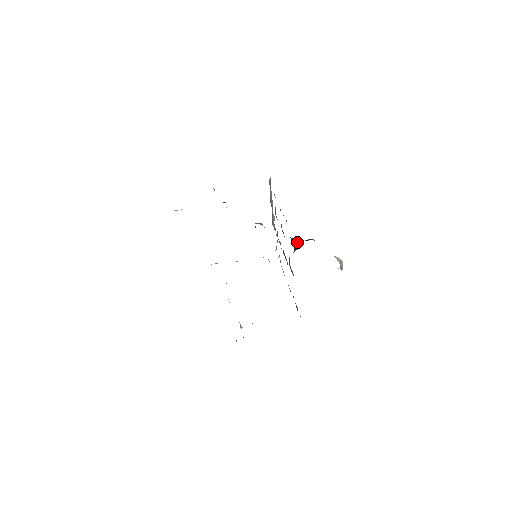
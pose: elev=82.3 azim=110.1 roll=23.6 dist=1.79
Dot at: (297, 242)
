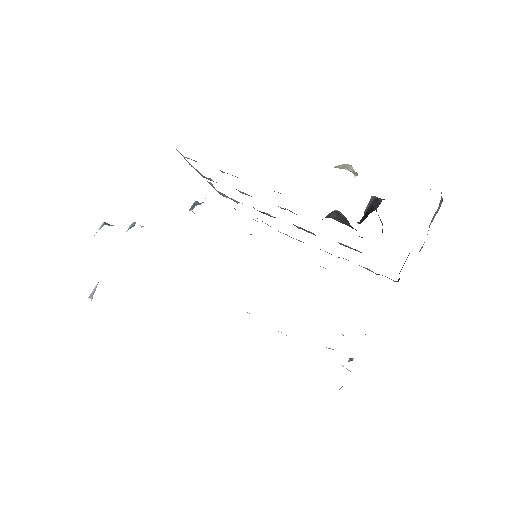
Dot at: (338, 214)
